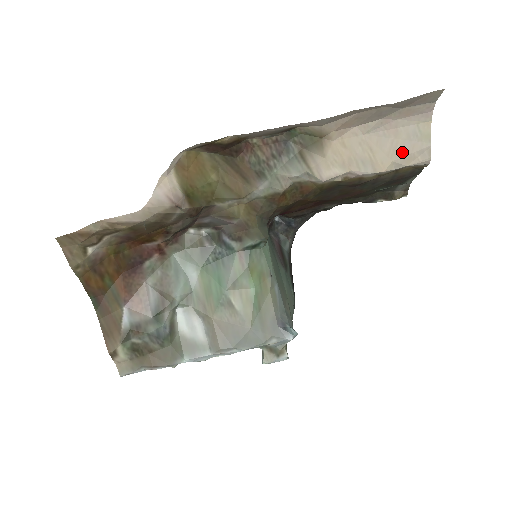
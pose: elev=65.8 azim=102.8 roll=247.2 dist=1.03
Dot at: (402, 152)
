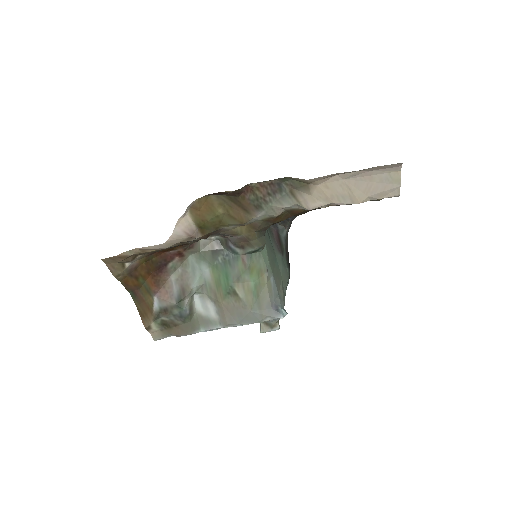
Dot at: (376, 190)
